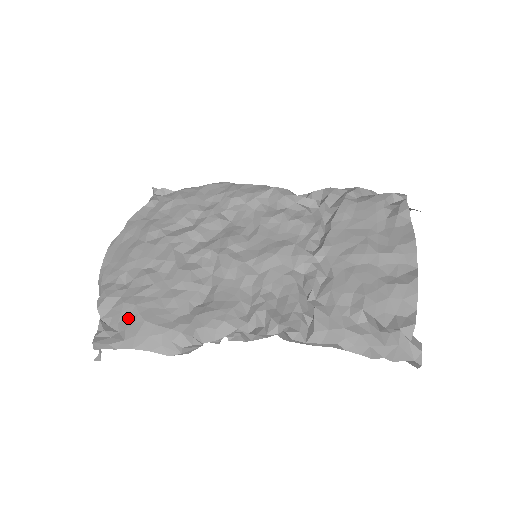
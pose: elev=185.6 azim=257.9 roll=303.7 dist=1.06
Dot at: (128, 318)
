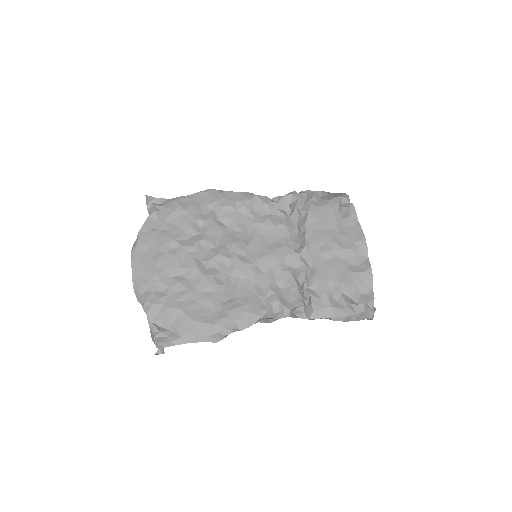
Dot at: (177, 320)
